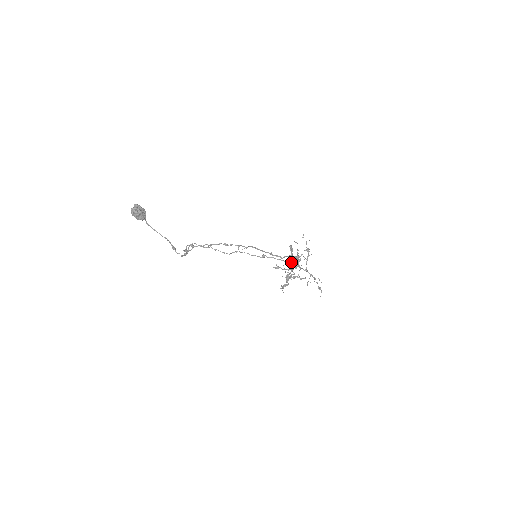
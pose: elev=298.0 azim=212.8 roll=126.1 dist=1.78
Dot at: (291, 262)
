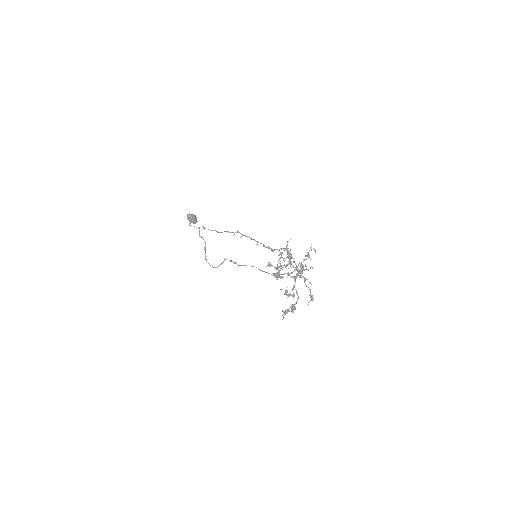
Dot at: occluded
